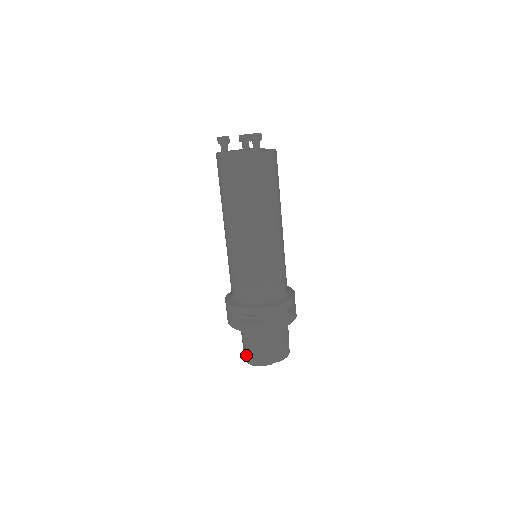
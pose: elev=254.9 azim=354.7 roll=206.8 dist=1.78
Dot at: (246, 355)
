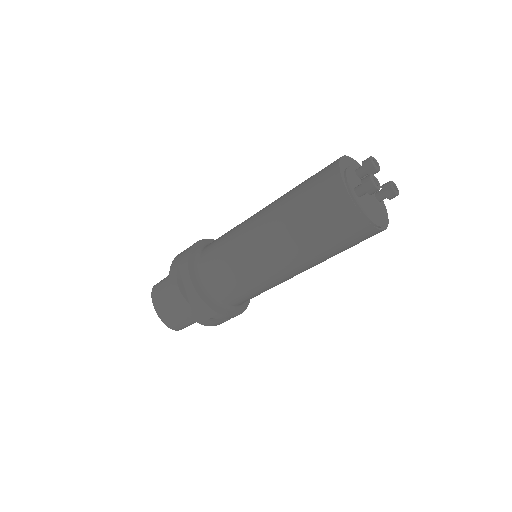
Dot at: (174, 325)
